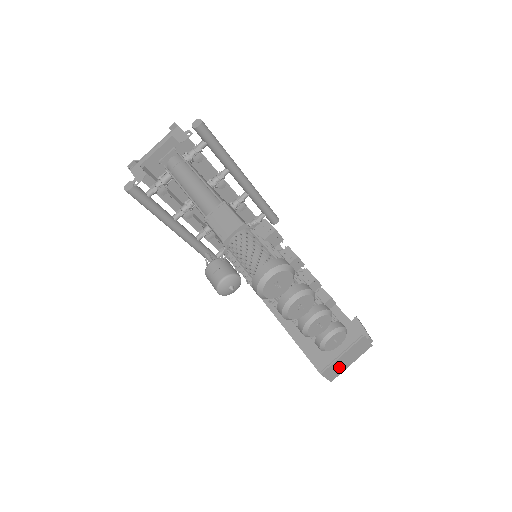
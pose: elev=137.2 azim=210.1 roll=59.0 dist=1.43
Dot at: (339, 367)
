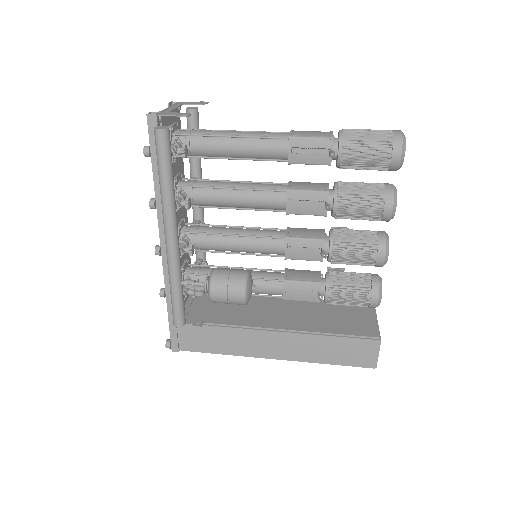
Dot at: occluded
